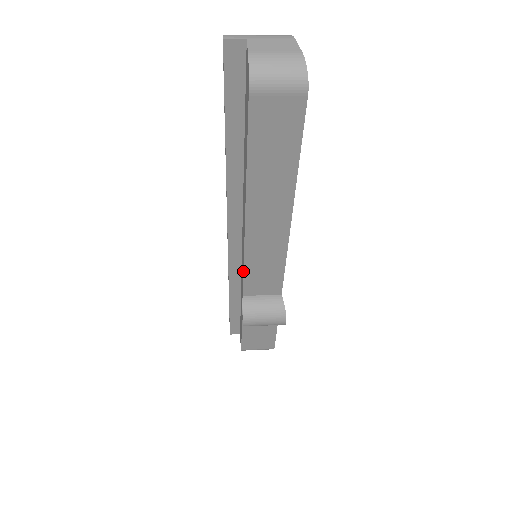
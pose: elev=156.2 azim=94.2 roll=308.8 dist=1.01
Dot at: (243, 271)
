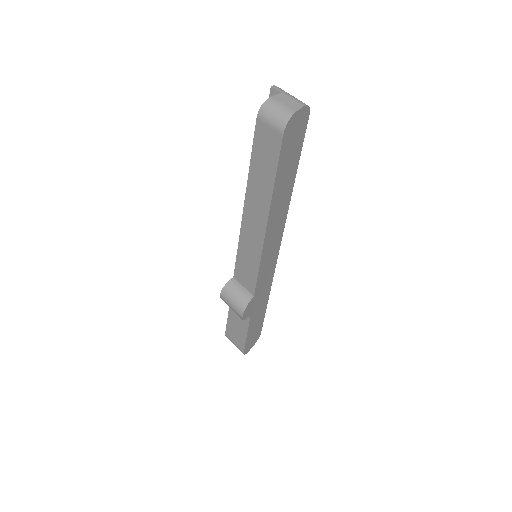
Dot at: (237, 253)
